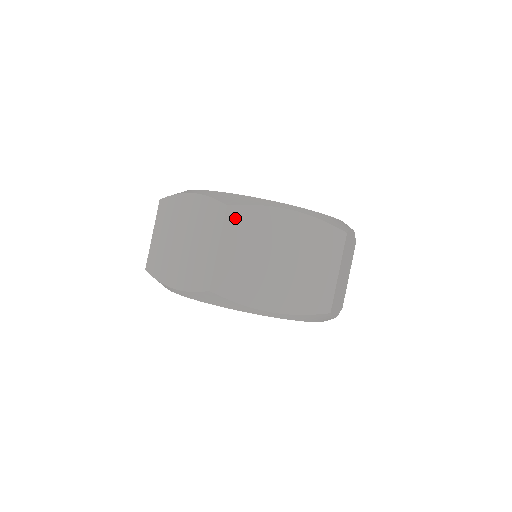
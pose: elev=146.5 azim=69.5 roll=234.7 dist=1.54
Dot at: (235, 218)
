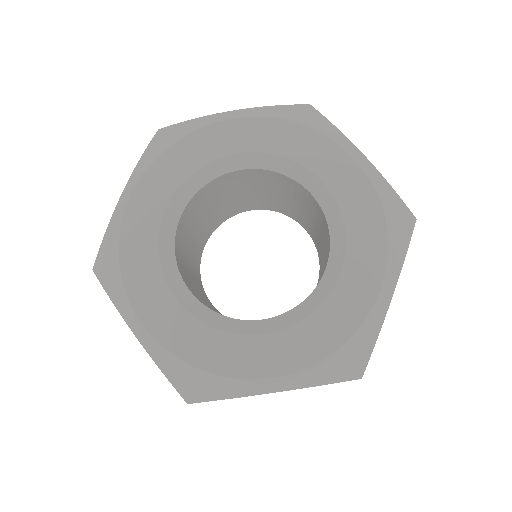
Dot at: occluded
